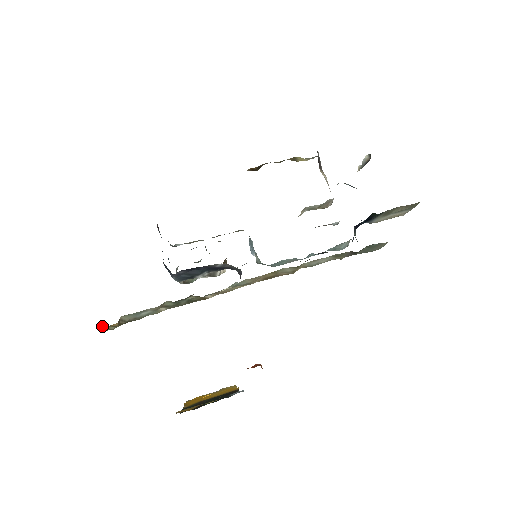
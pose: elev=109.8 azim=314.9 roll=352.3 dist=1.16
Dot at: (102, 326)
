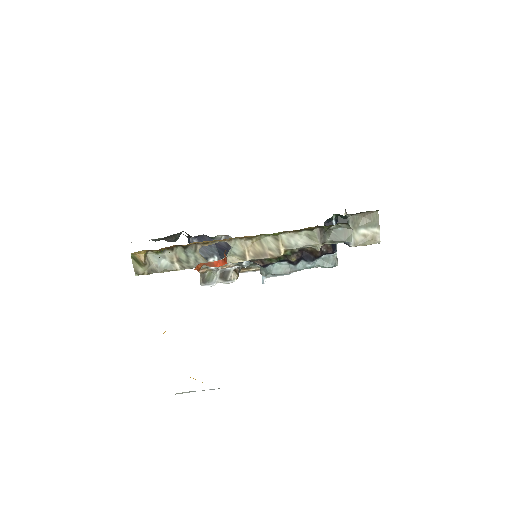
Dot at: (134, 261)
